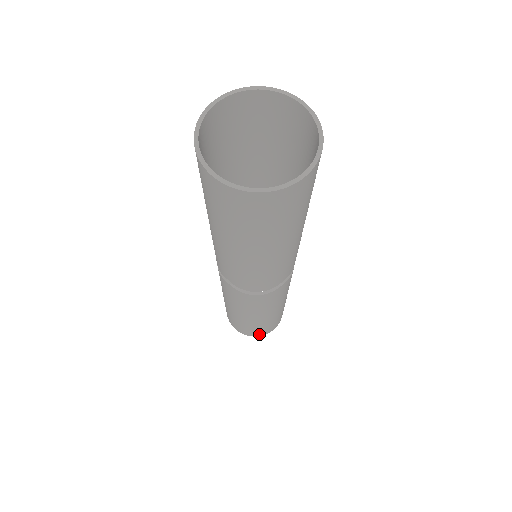
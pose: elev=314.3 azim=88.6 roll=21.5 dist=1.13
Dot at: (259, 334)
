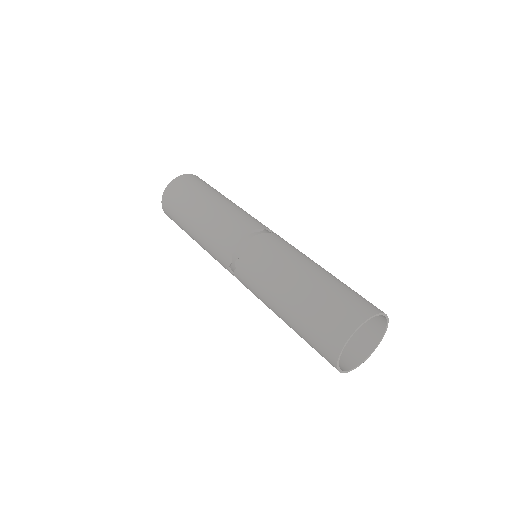
Dot at: occluded
